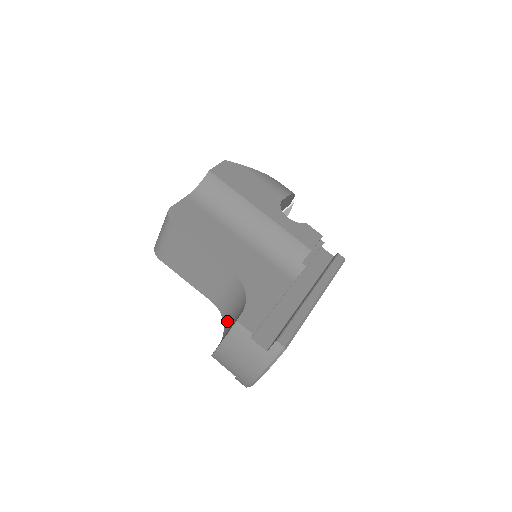
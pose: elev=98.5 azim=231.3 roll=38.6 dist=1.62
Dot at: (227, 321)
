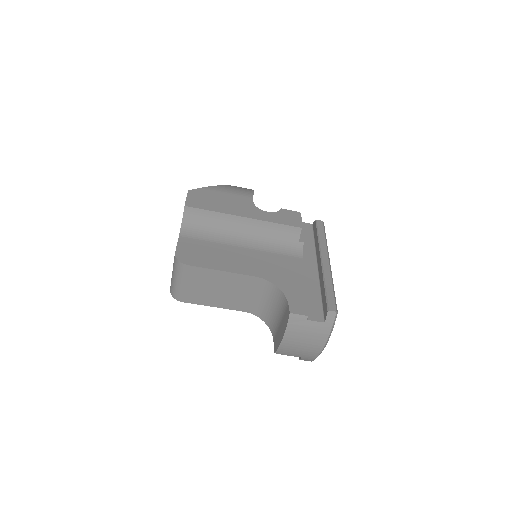
Dot at: (269, 319)
